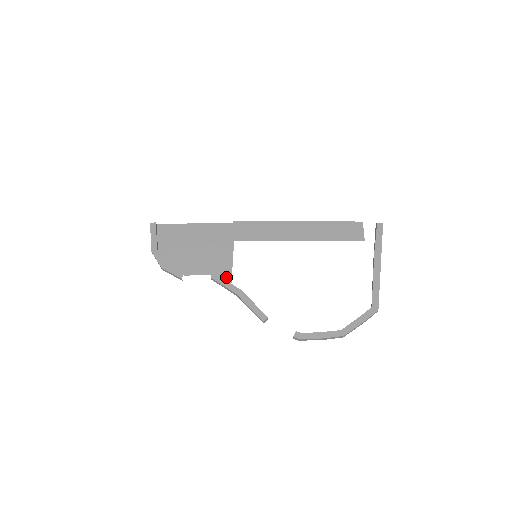
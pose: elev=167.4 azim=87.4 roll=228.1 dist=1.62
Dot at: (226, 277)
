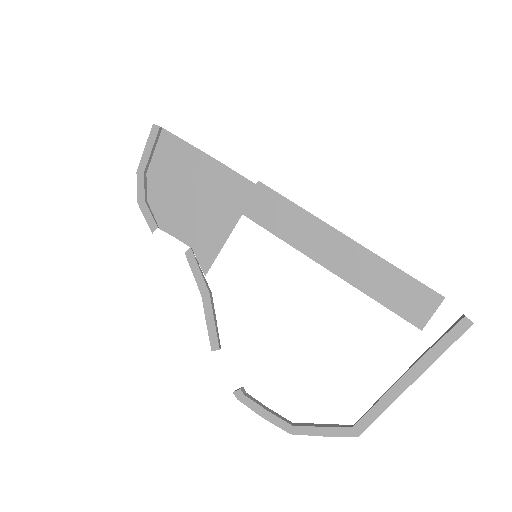
Dot at: (204, 262)
